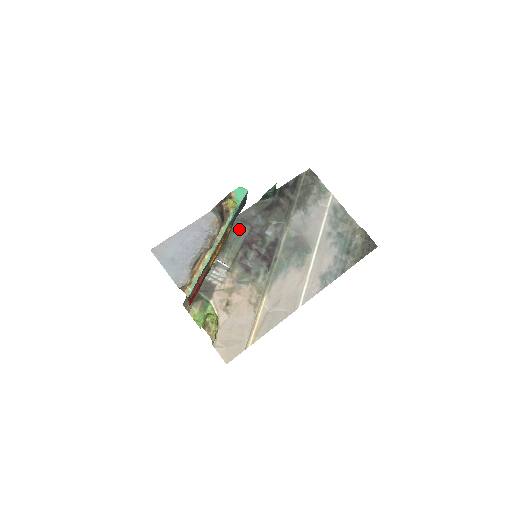
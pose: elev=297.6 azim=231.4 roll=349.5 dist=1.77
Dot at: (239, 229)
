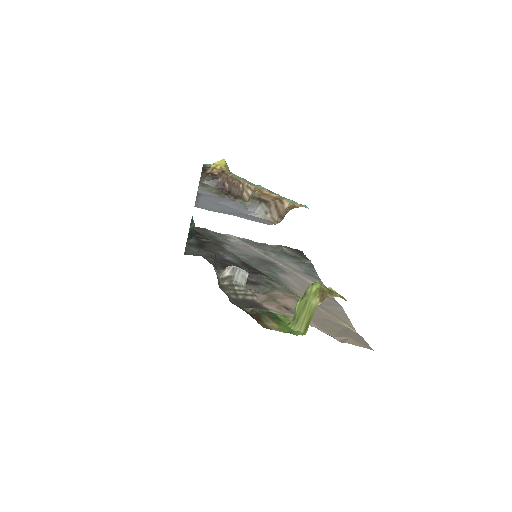
Dot at: occluded
